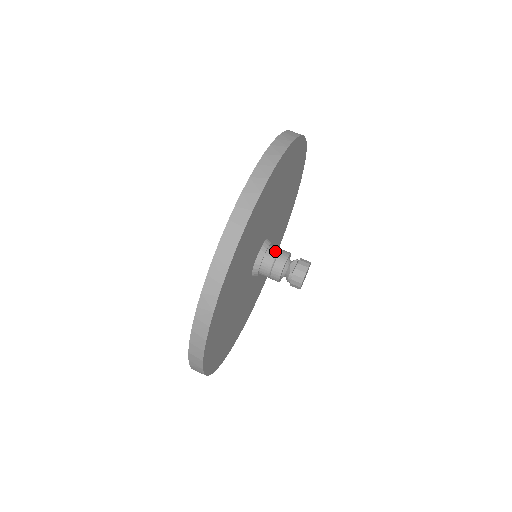
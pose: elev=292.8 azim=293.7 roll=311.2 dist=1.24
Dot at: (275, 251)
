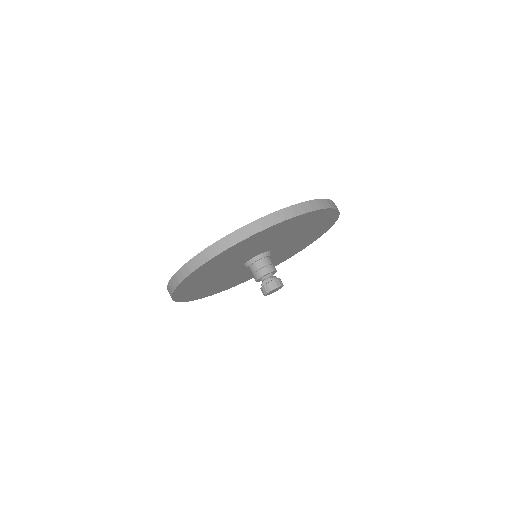
Dot at: (260, 266)
